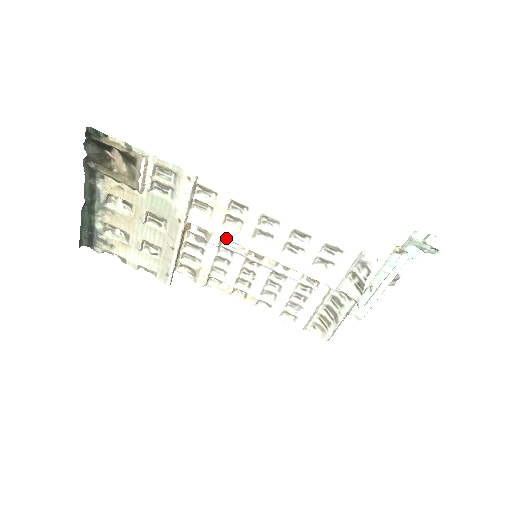
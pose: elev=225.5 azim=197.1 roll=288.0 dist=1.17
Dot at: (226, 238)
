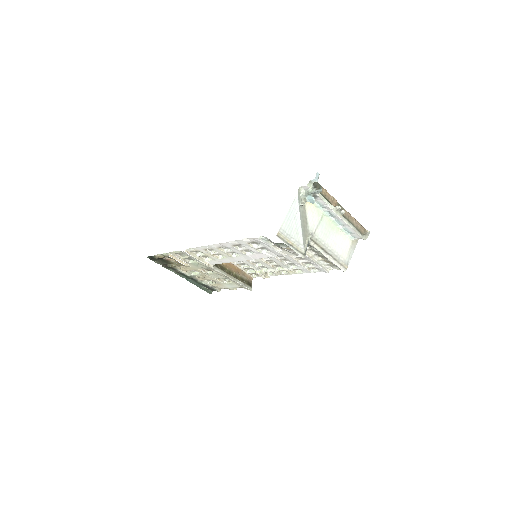
Dot at: (228, 262)
